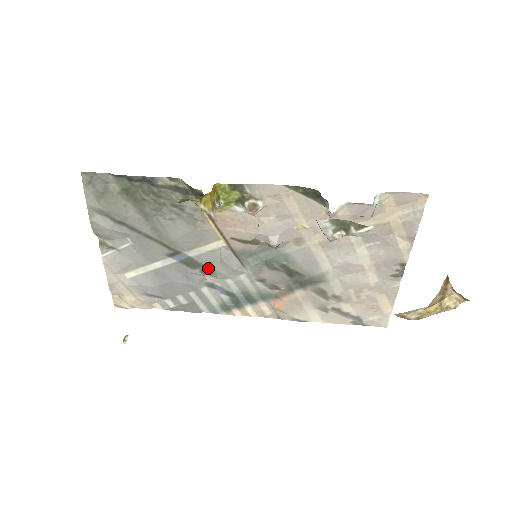
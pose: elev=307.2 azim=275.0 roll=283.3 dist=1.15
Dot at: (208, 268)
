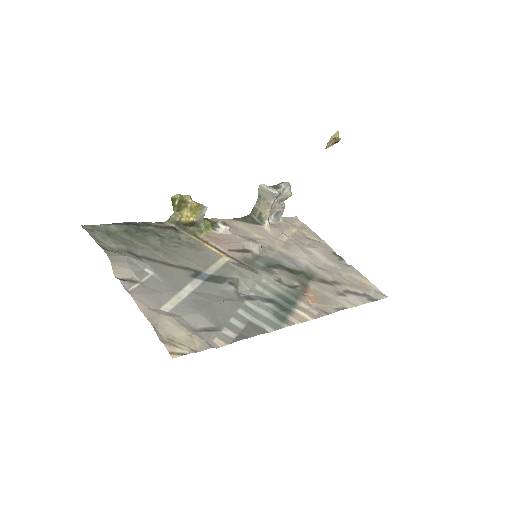
Dot at: (233, 278)
